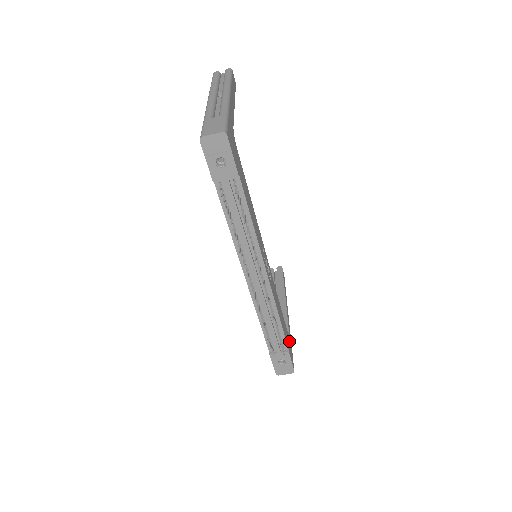
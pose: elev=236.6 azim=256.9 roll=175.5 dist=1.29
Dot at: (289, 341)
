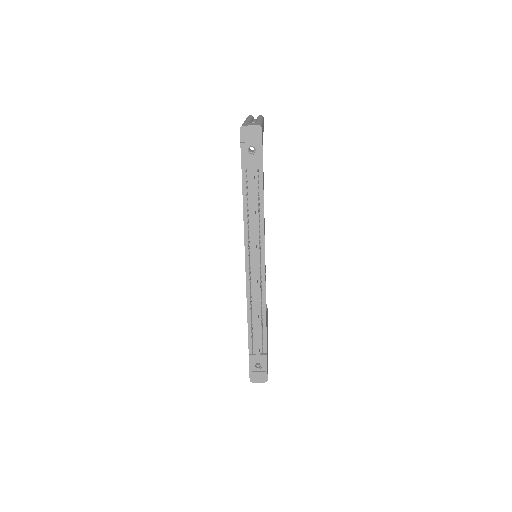
Dot at: occluded
